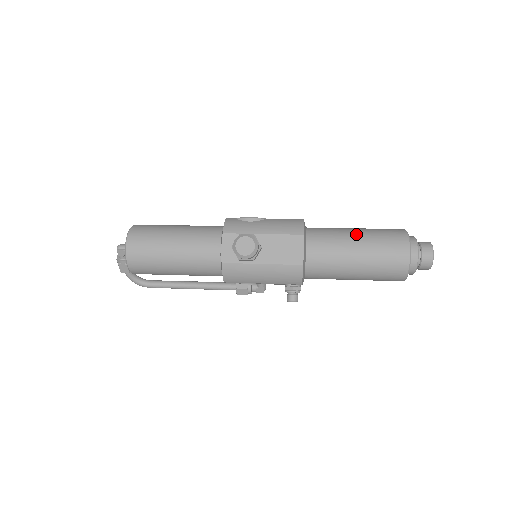
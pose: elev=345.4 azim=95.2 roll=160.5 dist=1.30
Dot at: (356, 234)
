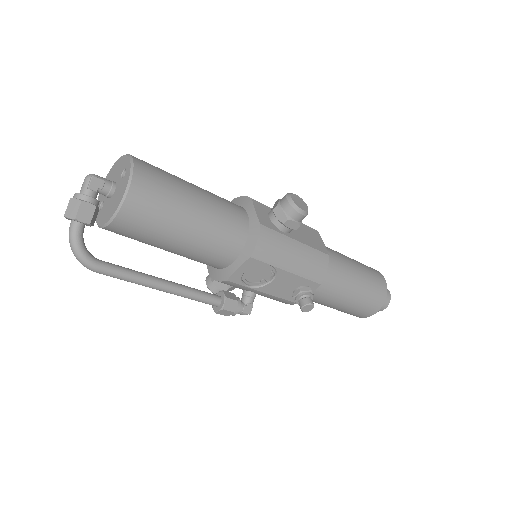
Dot at: occluded
